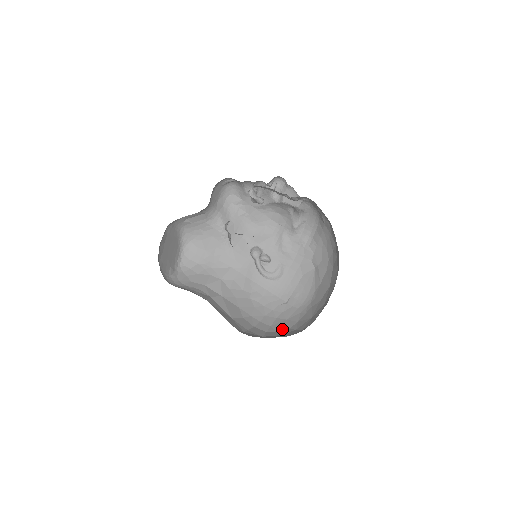
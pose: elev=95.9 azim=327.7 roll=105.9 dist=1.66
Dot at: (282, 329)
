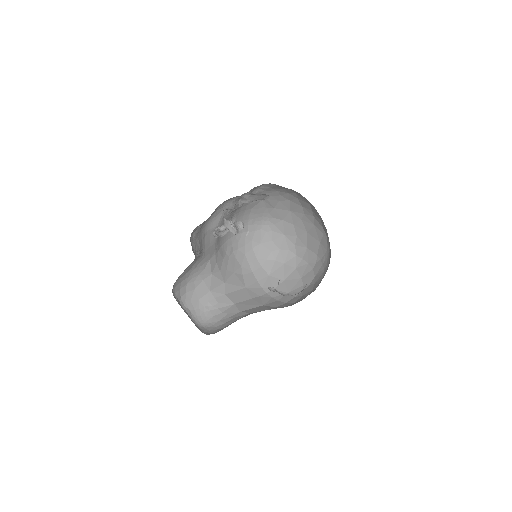
Dot at: (267, 255)
